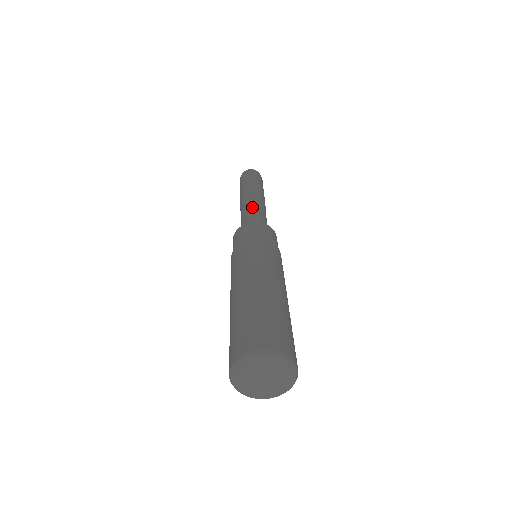
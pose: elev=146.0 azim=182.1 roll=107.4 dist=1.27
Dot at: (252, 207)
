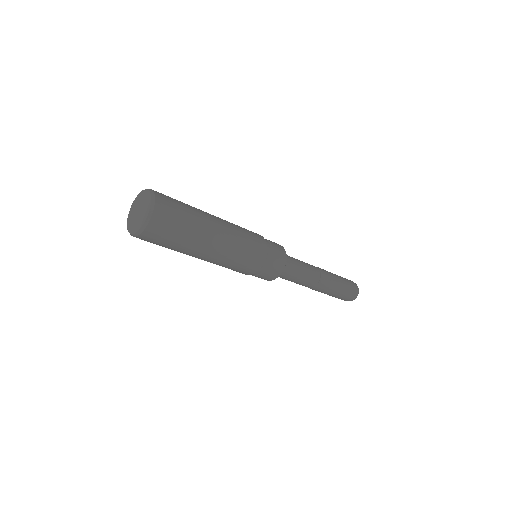
Dot at: occluded
